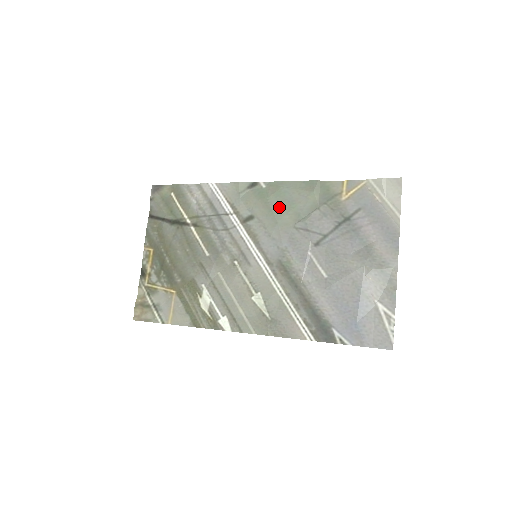
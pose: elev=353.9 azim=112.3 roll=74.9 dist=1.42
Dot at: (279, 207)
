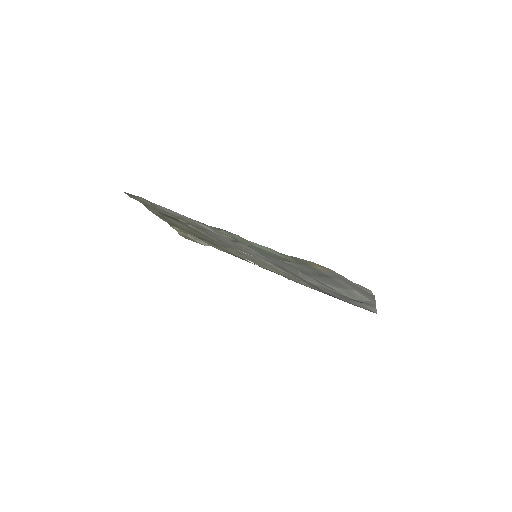
Dot at: (259, 251)
